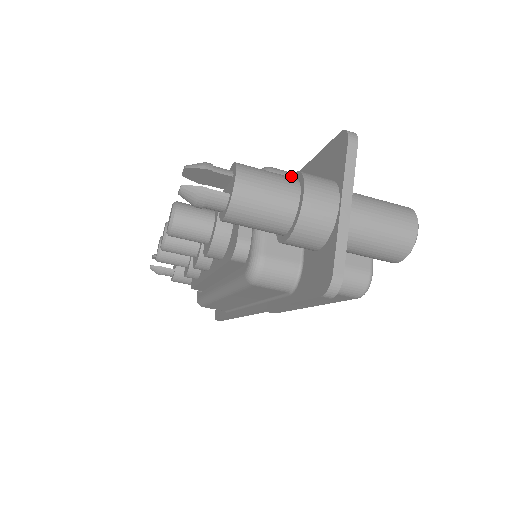
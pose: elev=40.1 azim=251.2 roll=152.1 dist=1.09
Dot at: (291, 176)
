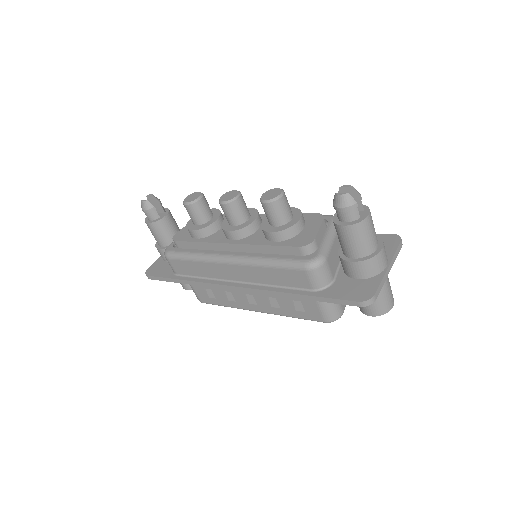
Dot at: occluded
